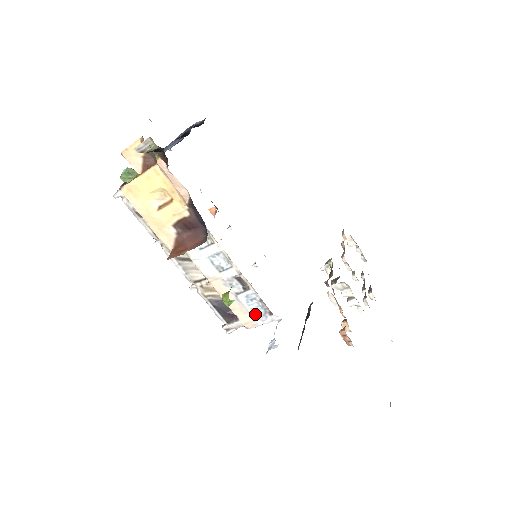
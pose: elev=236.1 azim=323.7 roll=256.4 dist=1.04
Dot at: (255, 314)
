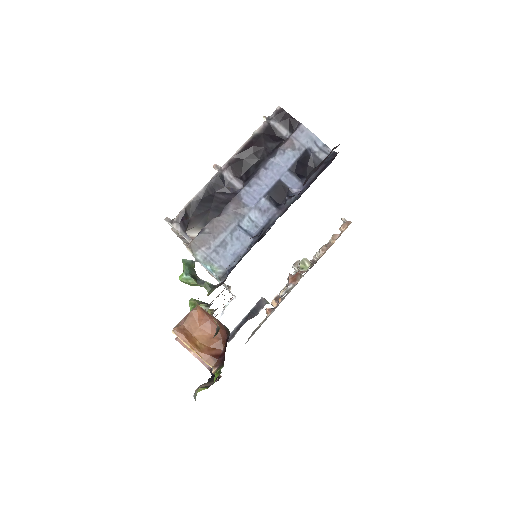
Dot at: occluded
